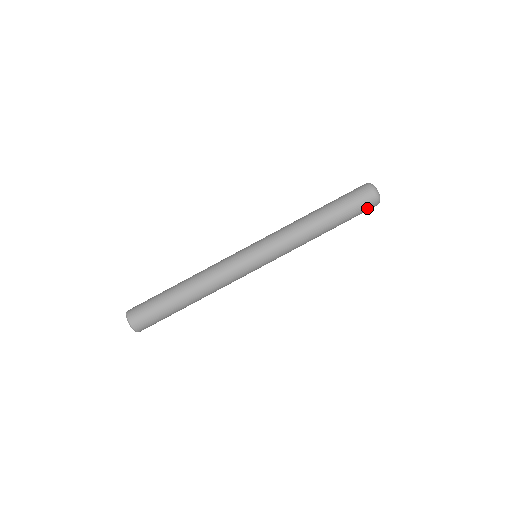
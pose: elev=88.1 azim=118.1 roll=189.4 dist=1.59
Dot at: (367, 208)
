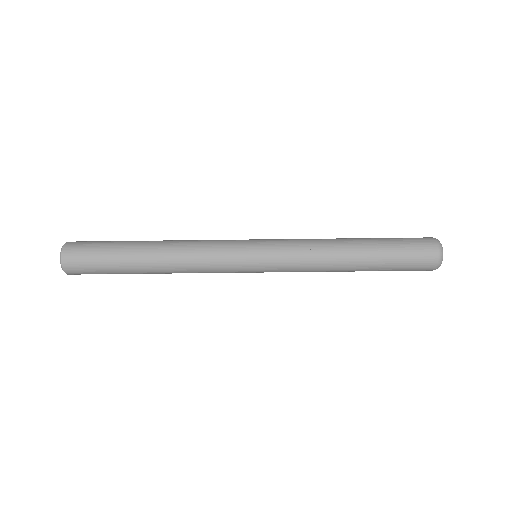
Dot at: (421, 264)
